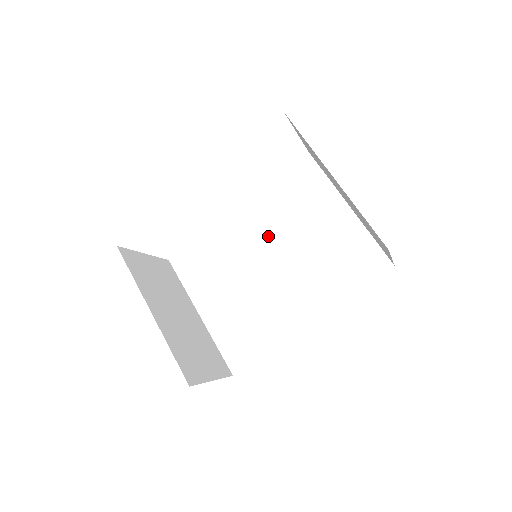
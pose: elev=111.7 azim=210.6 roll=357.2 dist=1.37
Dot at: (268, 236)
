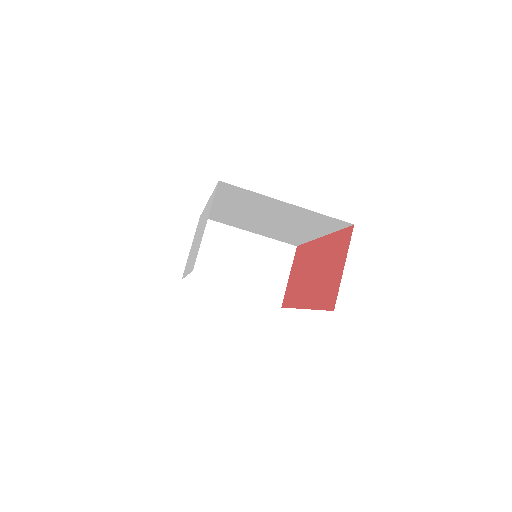
Dot at: (248, 212)
